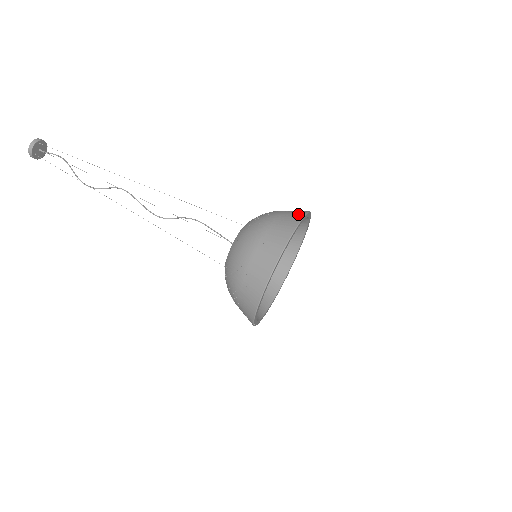
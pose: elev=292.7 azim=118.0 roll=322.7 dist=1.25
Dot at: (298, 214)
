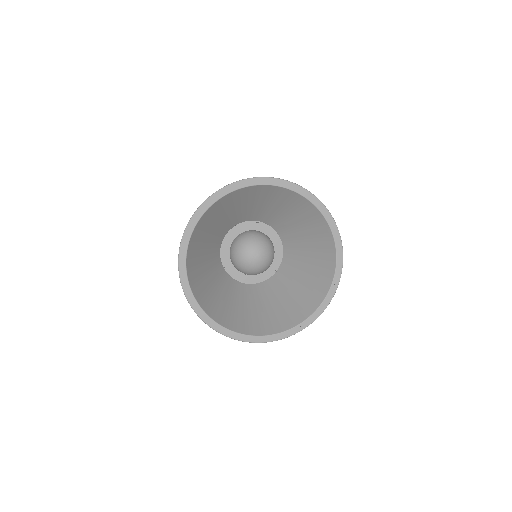
Dot at: occluded
